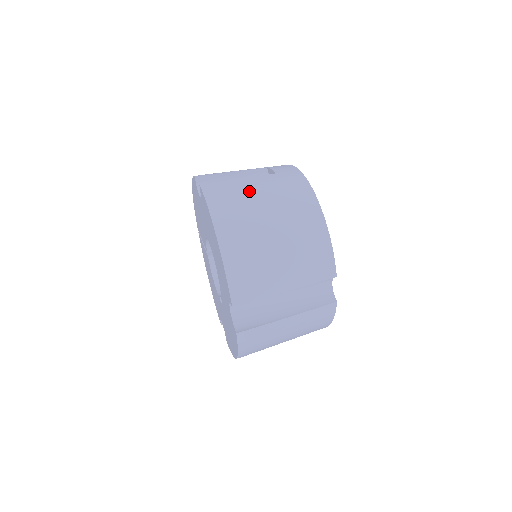
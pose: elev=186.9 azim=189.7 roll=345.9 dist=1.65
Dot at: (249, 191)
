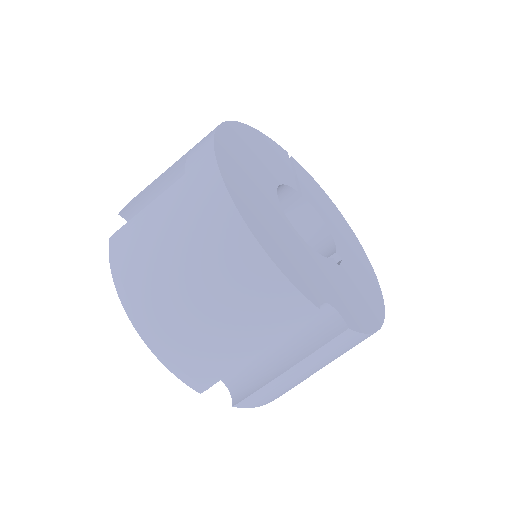
Dot at: (151, 234)
